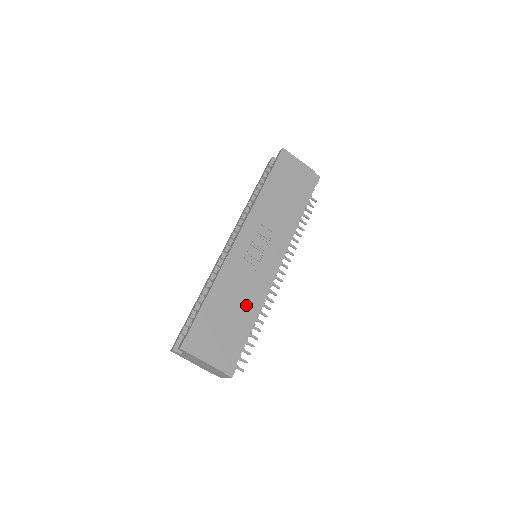
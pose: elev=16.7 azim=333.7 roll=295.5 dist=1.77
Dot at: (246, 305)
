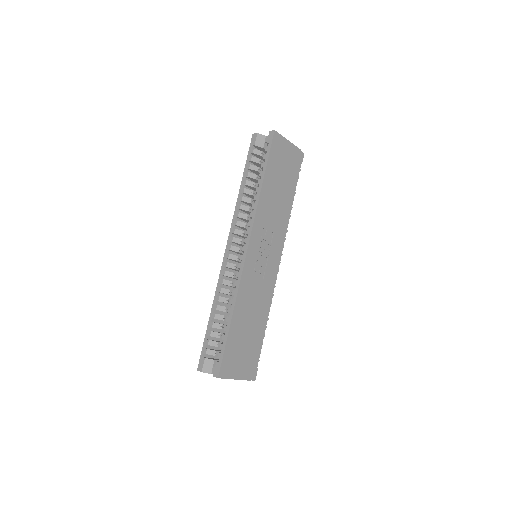
Dot at: (260, 315)
